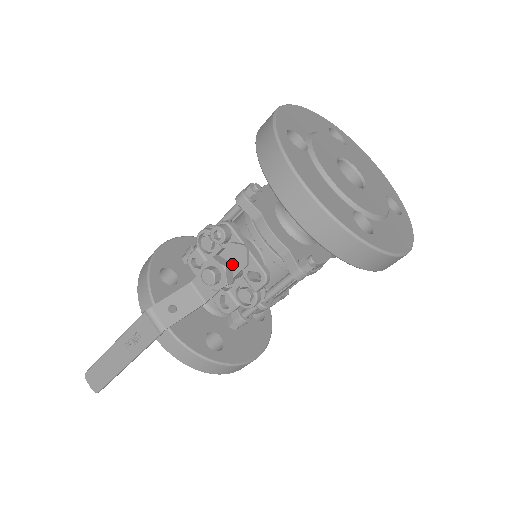
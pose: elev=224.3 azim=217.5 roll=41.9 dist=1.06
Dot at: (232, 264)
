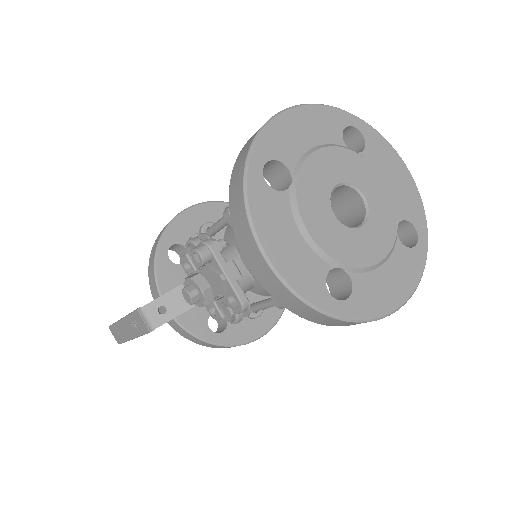
Dot at: (212, 286)
